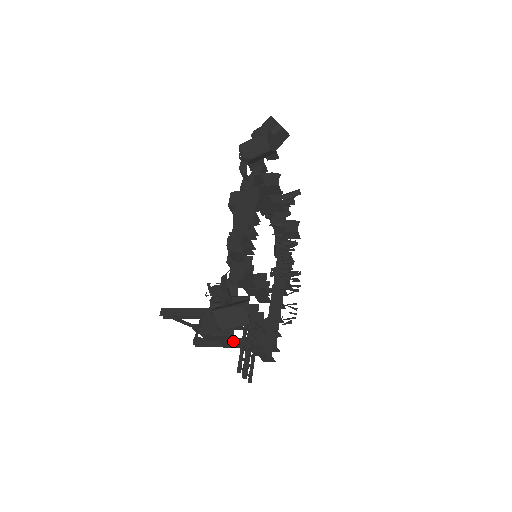
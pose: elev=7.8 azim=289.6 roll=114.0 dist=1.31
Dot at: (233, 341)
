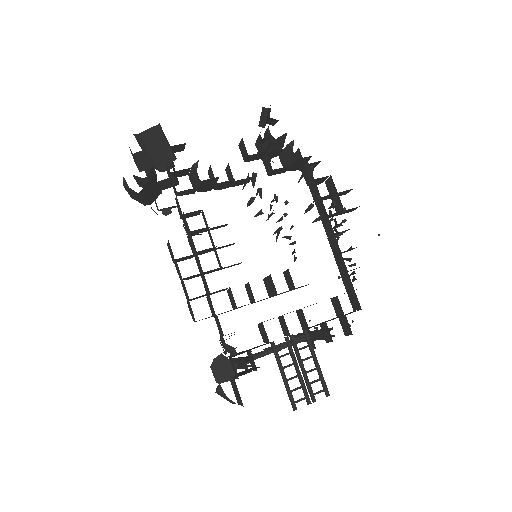
Dot at: occluded
